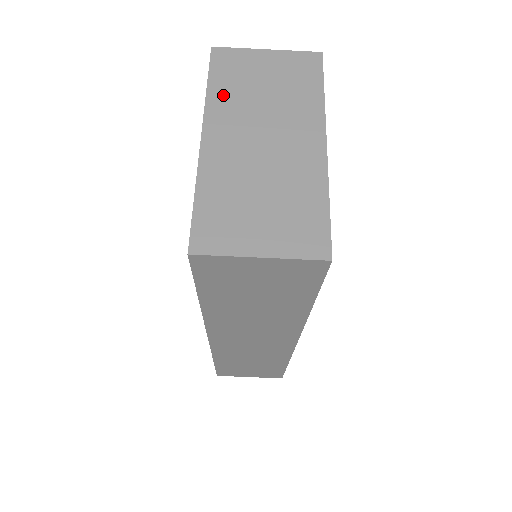
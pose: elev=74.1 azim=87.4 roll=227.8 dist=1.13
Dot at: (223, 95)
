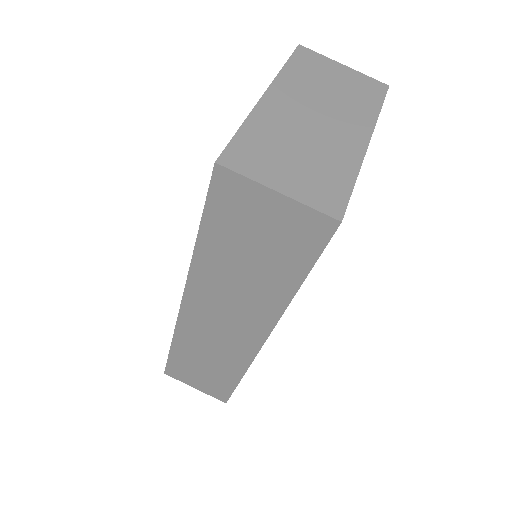
Dot at: (295, 76)
